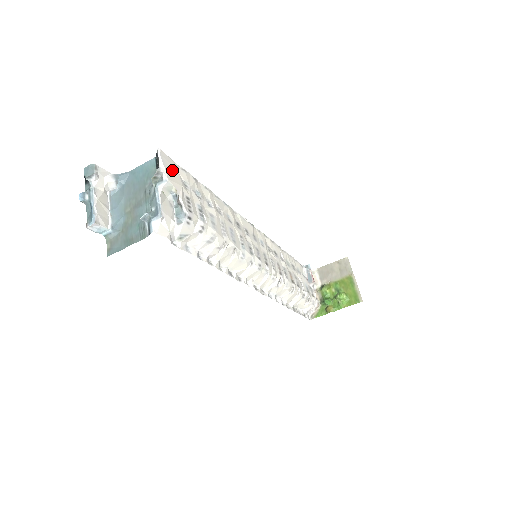
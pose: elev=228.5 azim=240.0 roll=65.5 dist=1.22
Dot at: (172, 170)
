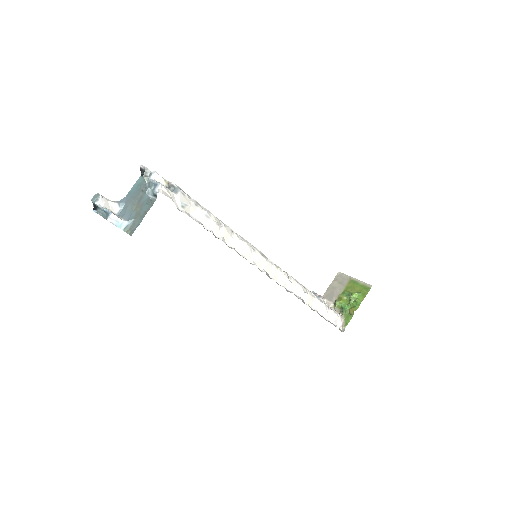
Dot at: occluded
